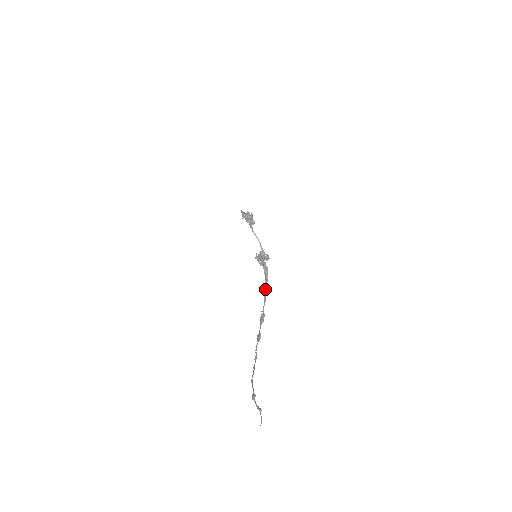
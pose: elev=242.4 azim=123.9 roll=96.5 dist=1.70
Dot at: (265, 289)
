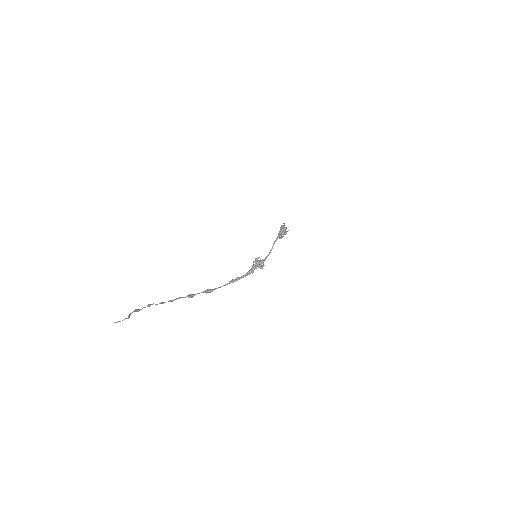
Dot at: (234, 280)
